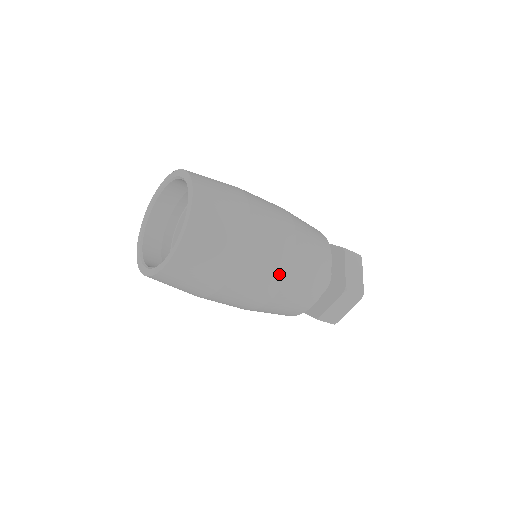
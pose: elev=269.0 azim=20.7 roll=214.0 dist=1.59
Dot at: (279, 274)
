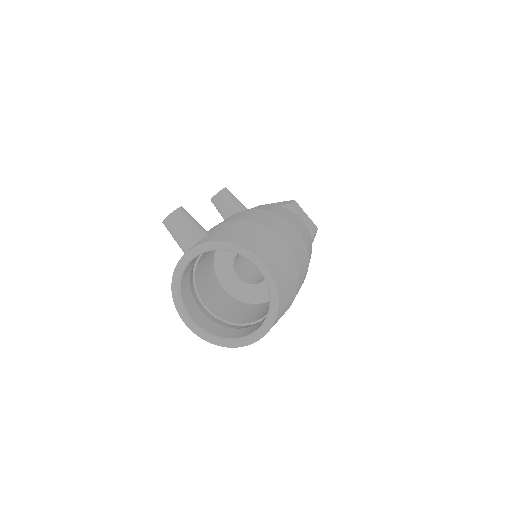
Dot at: occluded
